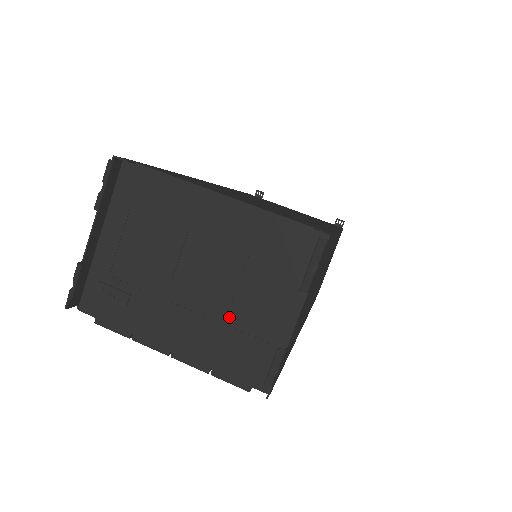
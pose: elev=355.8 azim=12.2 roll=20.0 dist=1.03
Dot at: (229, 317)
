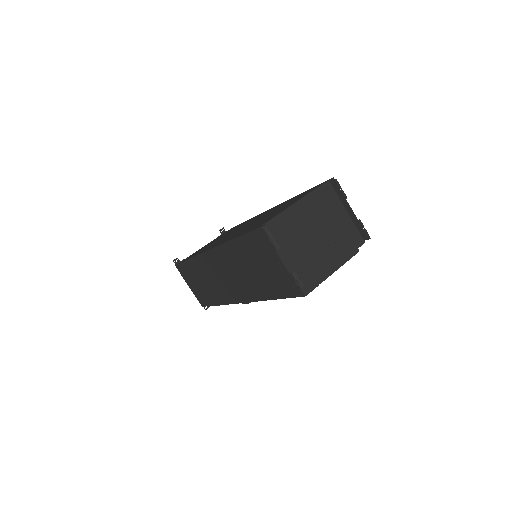
Dot at: (335, 236)
